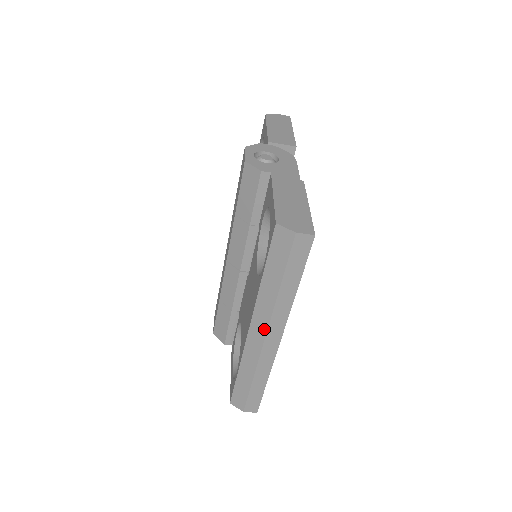
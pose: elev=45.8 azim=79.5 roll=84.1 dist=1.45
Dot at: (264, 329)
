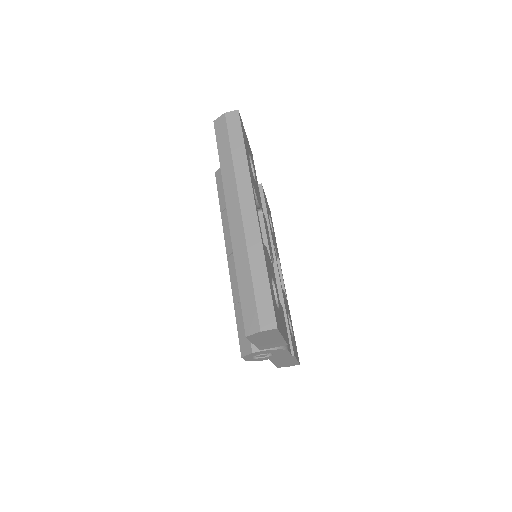
Dot at: (237, 203)
